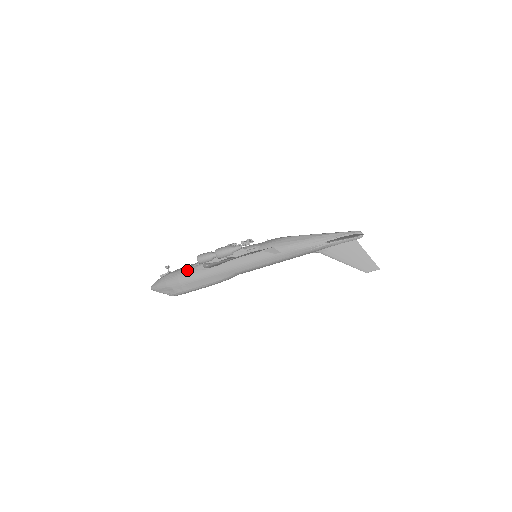
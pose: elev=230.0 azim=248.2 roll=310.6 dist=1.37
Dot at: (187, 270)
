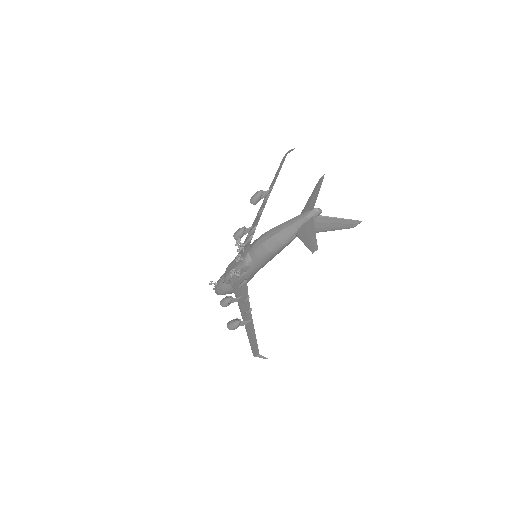
Dot at: (224, 286)
